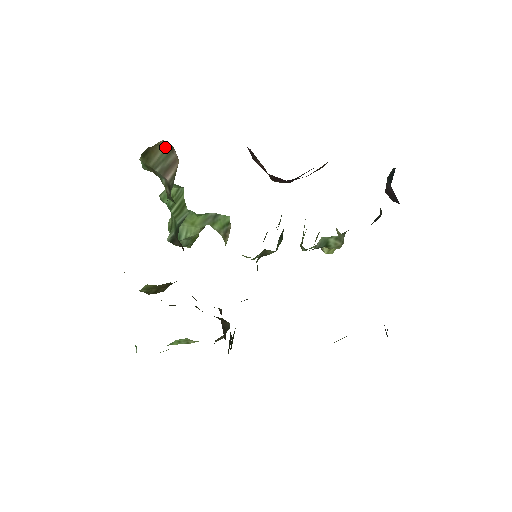
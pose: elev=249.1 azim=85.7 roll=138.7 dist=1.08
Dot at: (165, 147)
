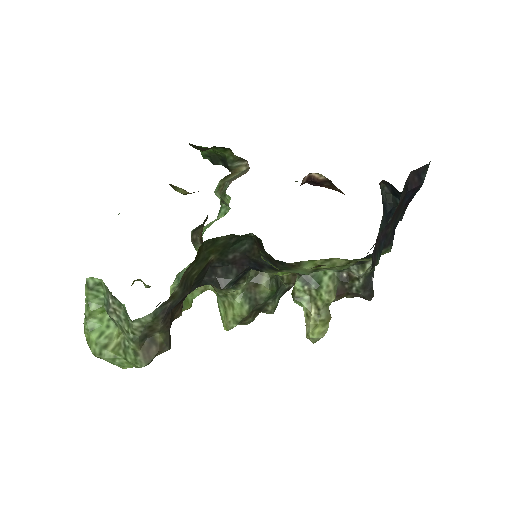
Dot at: (243, 171)
